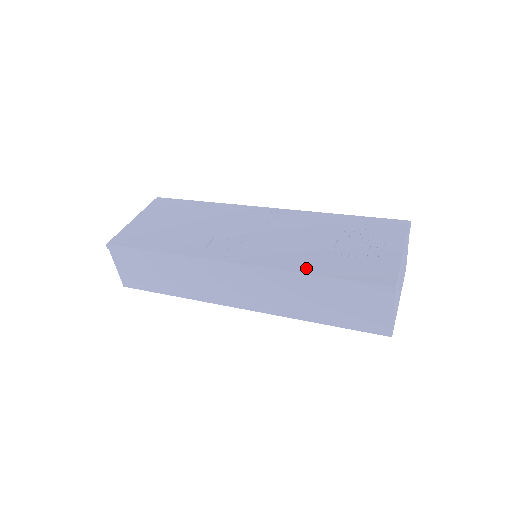
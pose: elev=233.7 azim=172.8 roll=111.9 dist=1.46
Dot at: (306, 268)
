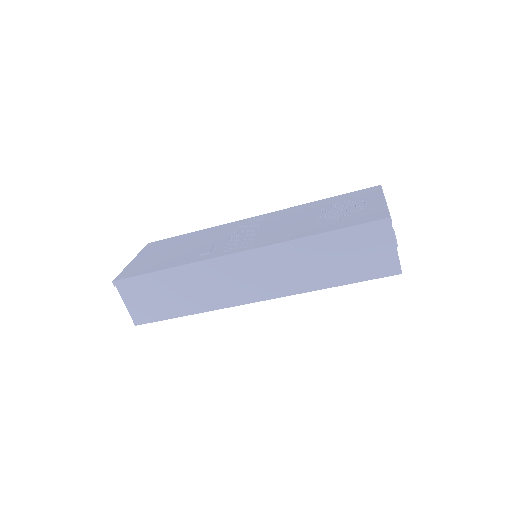
Dot at: (307, 233)
